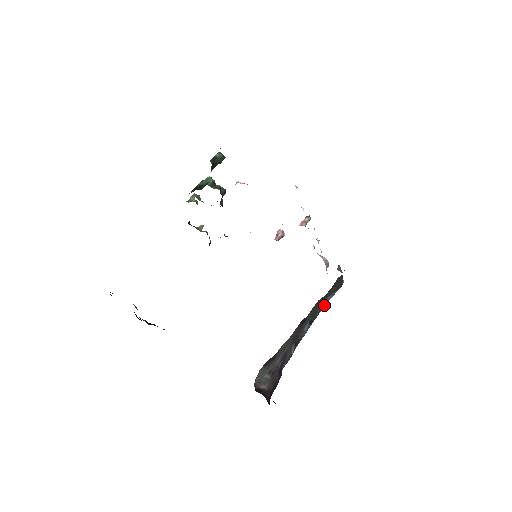
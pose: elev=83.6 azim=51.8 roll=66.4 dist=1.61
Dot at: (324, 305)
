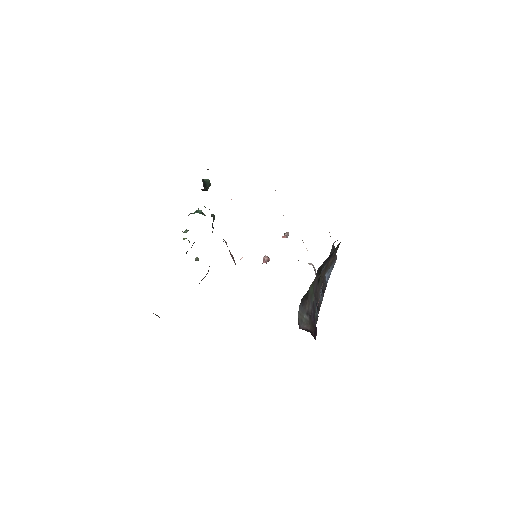
Dot at: (328, 279)
